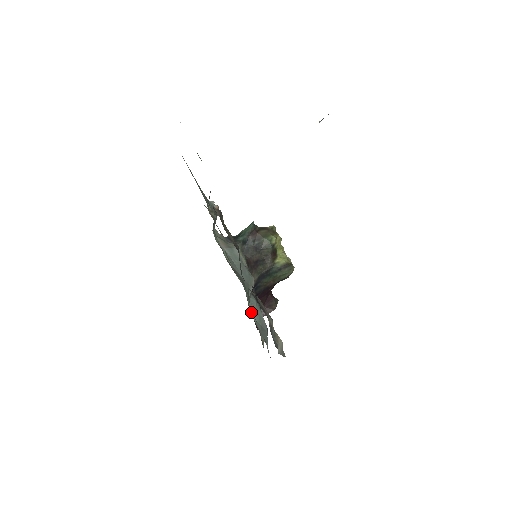
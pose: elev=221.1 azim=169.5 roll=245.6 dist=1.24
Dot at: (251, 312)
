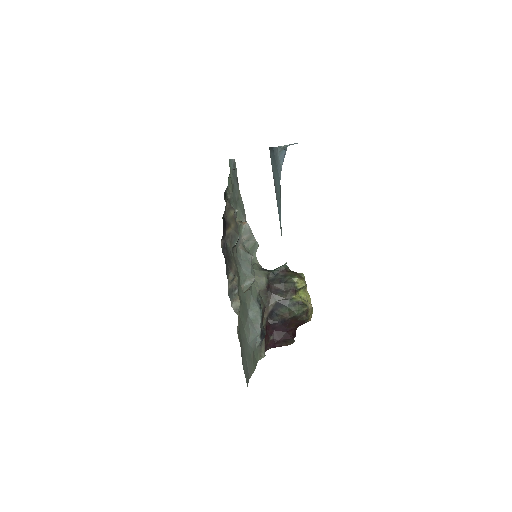
Dot at: (249, 309)
